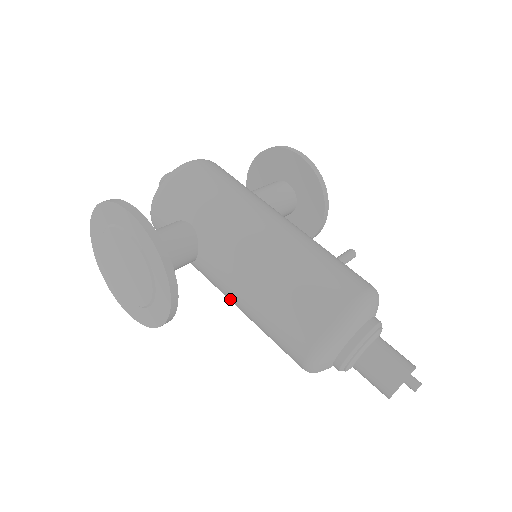
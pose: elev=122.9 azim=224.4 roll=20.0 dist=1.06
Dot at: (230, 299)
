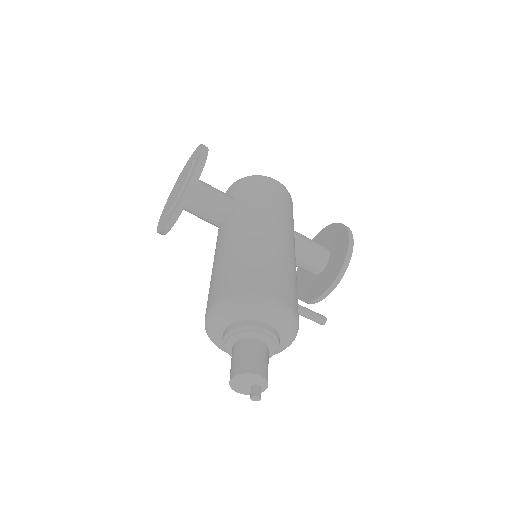
Dot at: occluded
